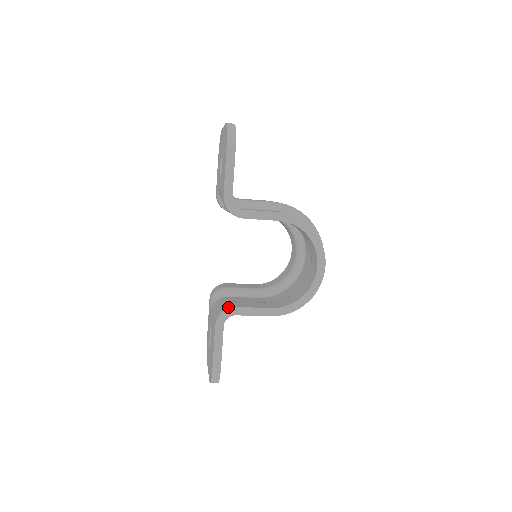
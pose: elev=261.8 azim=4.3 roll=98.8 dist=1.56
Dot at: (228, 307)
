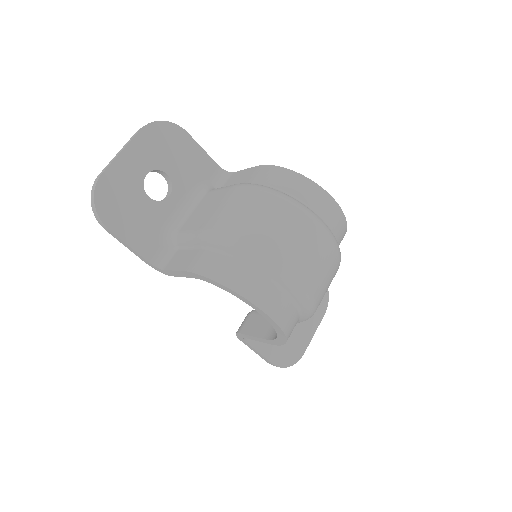
Dot at: (238, 330)
